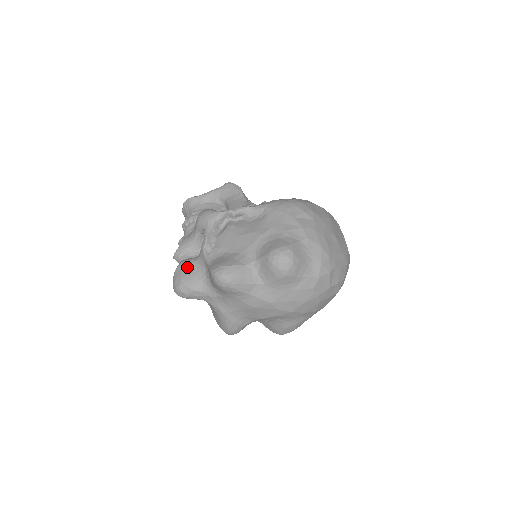
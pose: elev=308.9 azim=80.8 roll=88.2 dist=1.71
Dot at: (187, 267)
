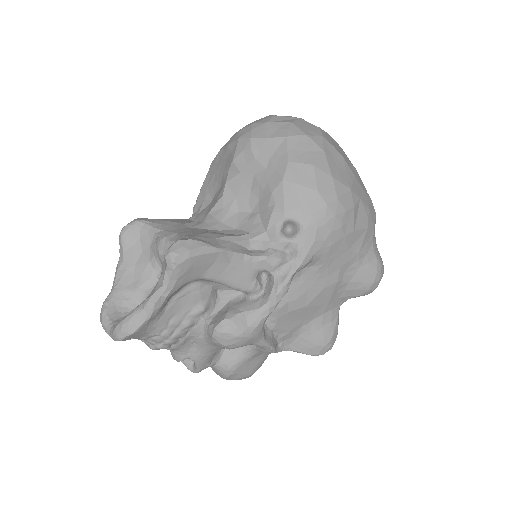
Dot at: (246, 366)
